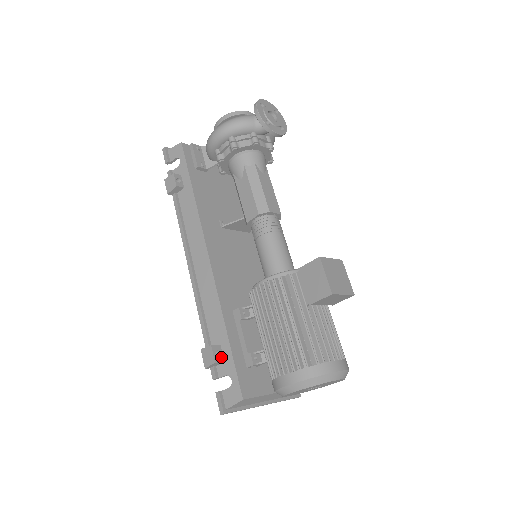
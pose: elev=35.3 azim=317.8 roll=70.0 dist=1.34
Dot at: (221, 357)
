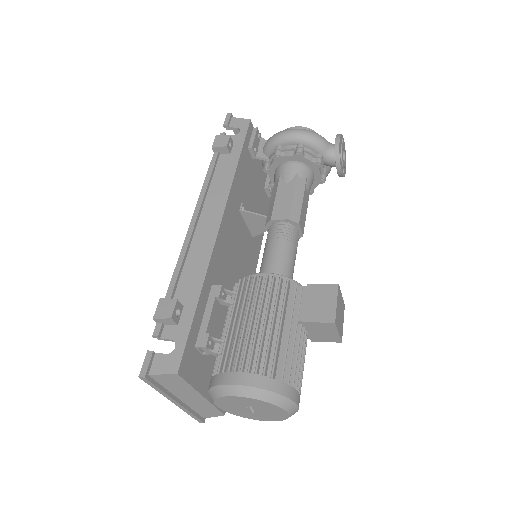
Dot at: (178, 318)
